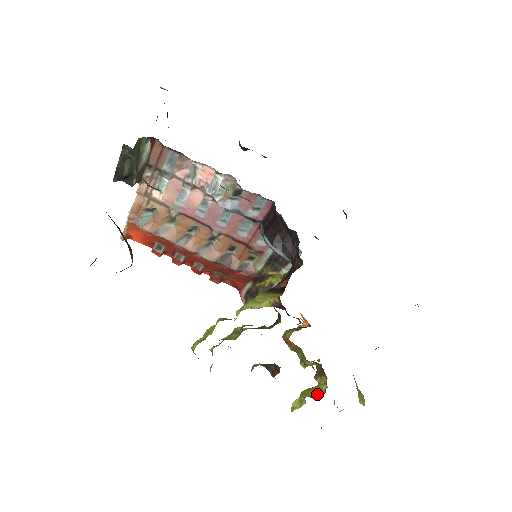
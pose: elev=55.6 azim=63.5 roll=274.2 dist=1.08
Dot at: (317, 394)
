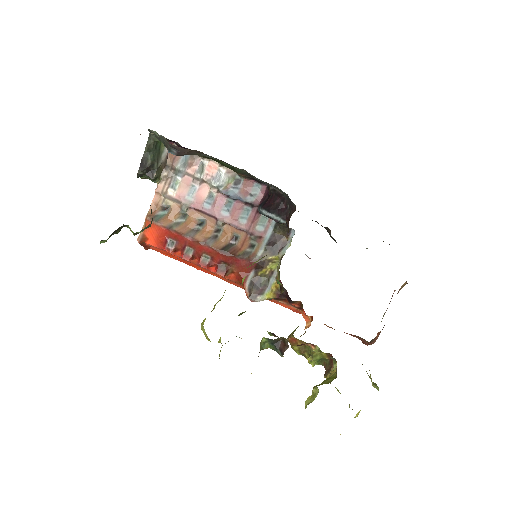
Dot at: (329, 381)
